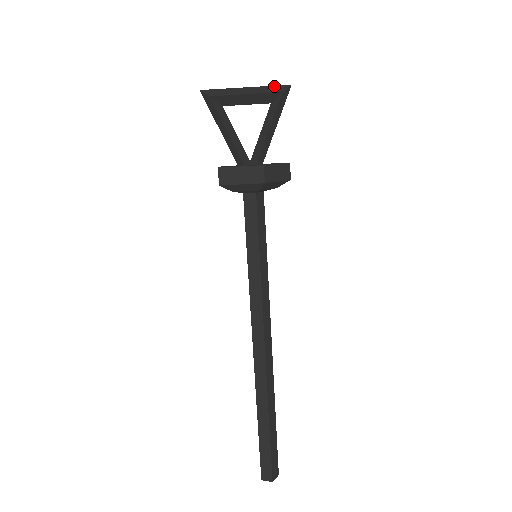
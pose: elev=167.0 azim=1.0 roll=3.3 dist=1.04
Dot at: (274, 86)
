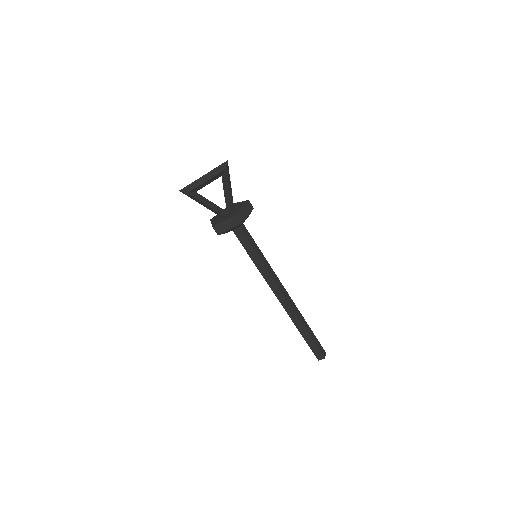
Dot at: (218, 167)
